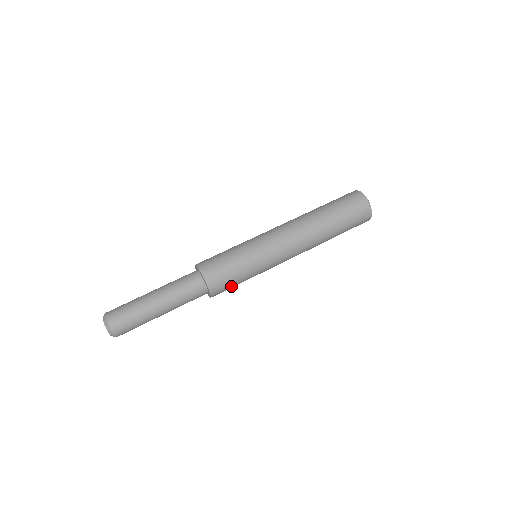
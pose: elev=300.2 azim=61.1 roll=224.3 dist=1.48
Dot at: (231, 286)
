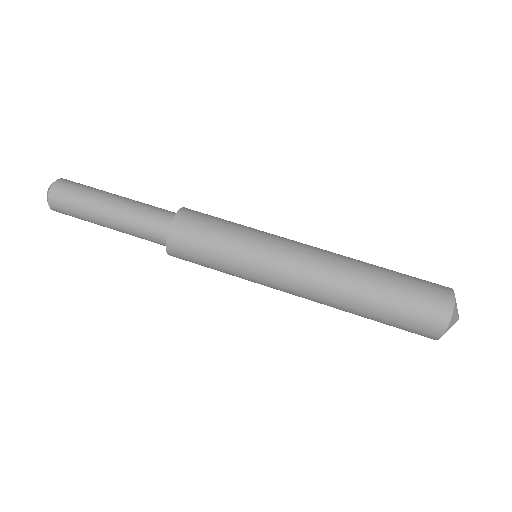
Dot at: (197, 252)
